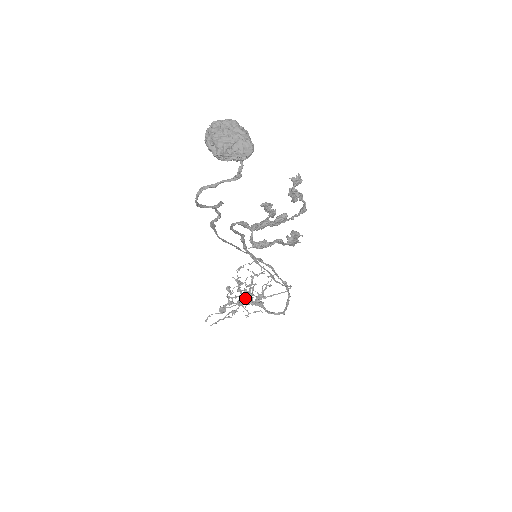
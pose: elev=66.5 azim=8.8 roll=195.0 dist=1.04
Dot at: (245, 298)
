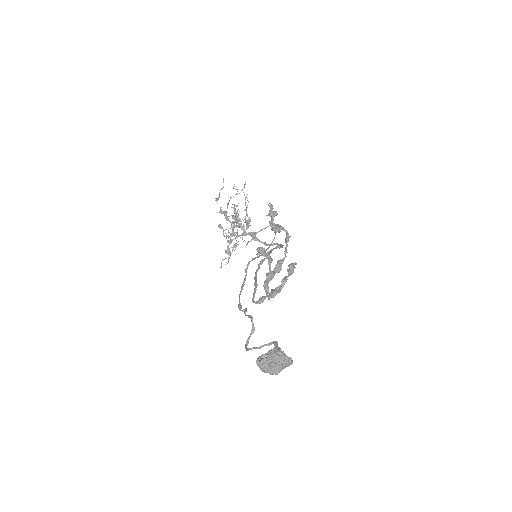
Dot at: (236, 225)
